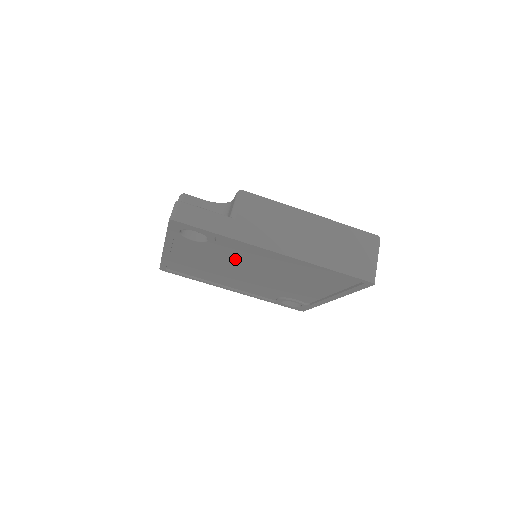
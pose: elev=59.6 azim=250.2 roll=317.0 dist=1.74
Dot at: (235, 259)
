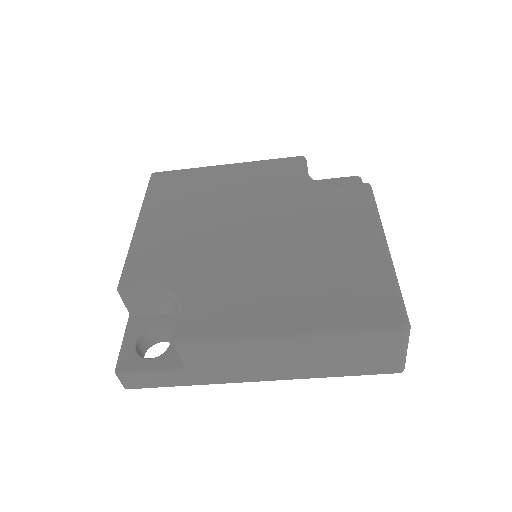
Dot at: occluded
